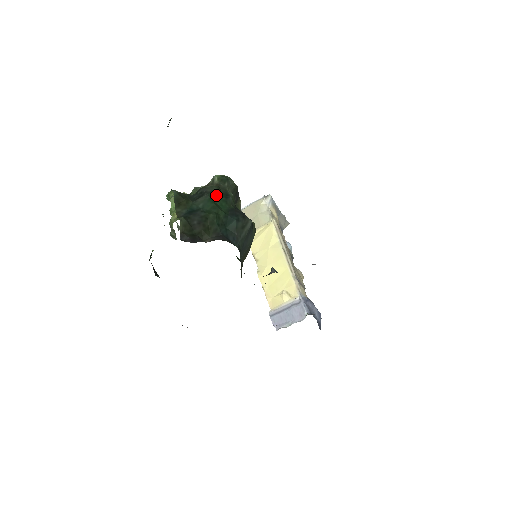
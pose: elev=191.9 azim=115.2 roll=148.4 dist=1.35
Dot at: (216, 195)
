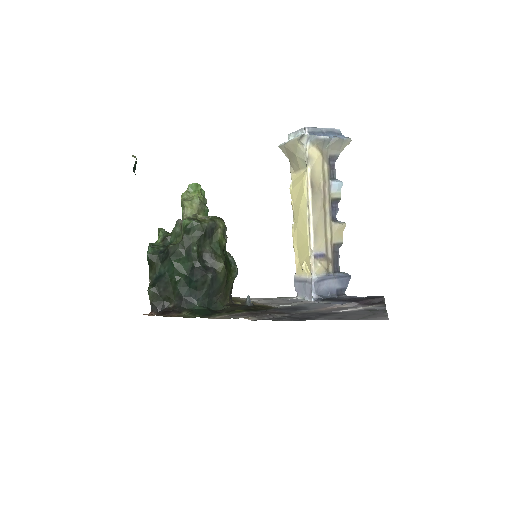
Dot at: (178, 255)
